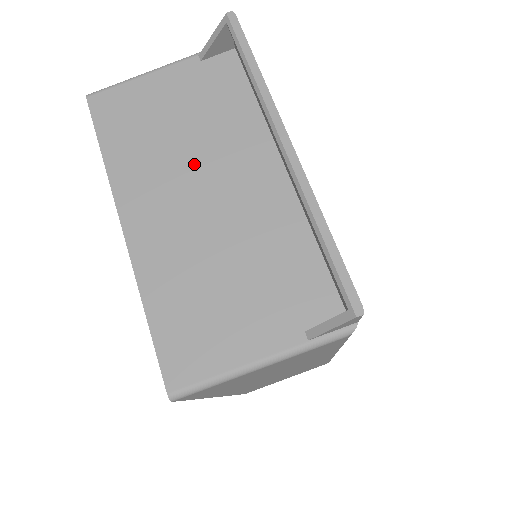
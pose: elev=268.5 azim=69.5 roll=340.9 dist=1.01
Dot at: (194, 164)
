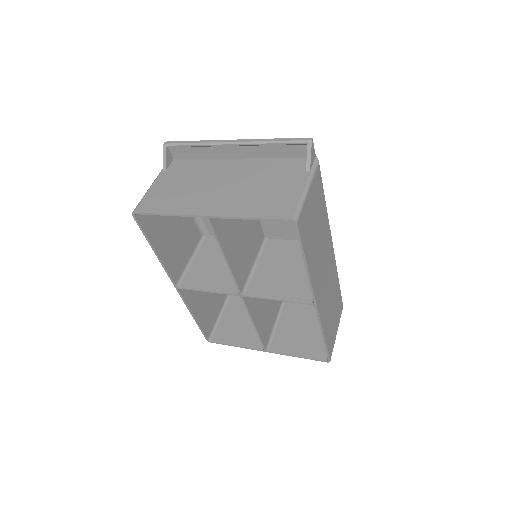
Dot at: (206, 184)
